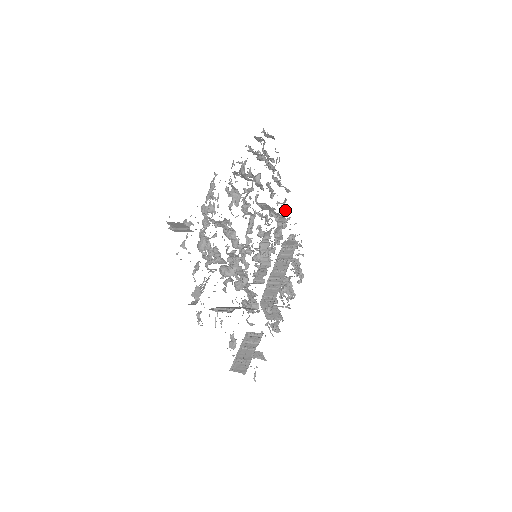
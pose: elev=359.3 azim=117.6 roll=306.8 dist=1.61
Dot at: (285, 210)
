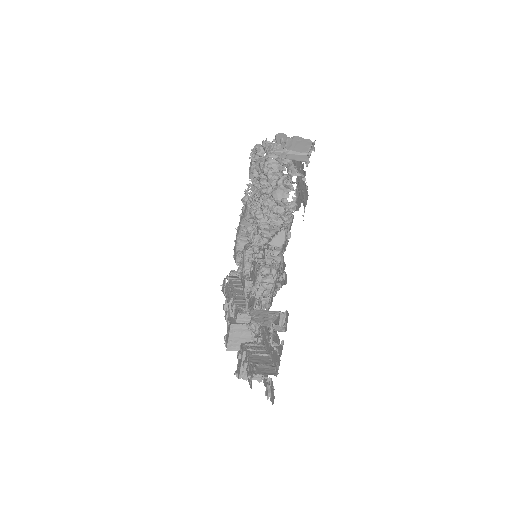
Dot at: occluded
